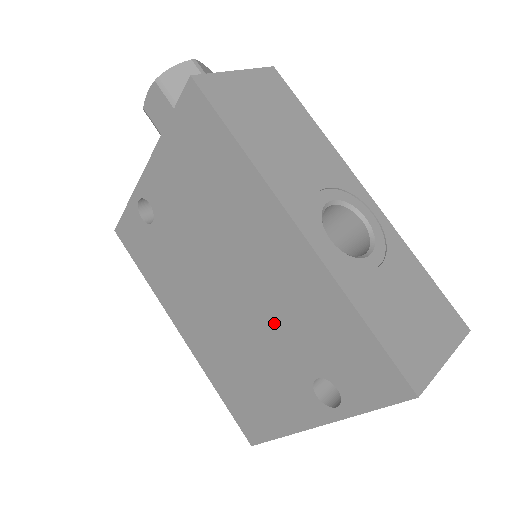
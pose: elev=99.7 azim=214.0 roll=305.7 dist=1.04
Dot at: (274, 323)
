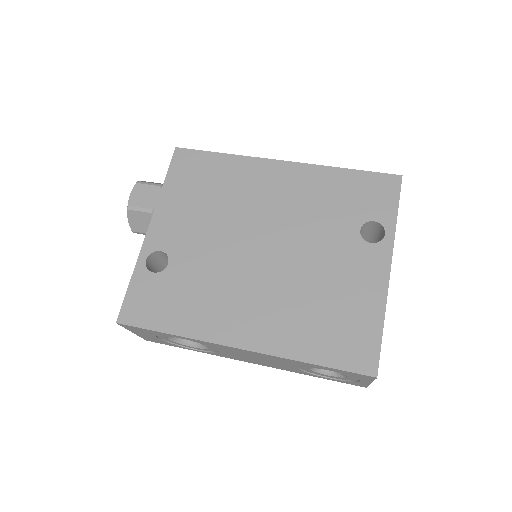
Dot at: (310, 227)
